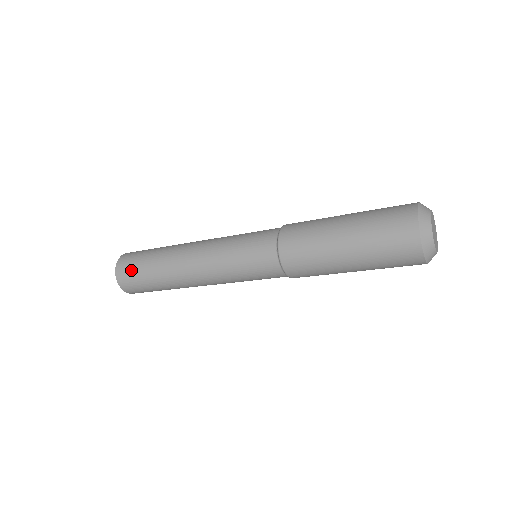
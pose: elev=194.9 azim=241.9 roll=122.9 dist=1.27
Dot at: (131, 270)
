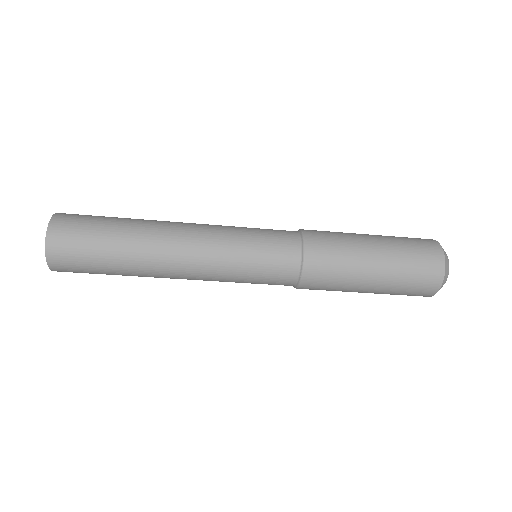
Dot at: (77, 259)
